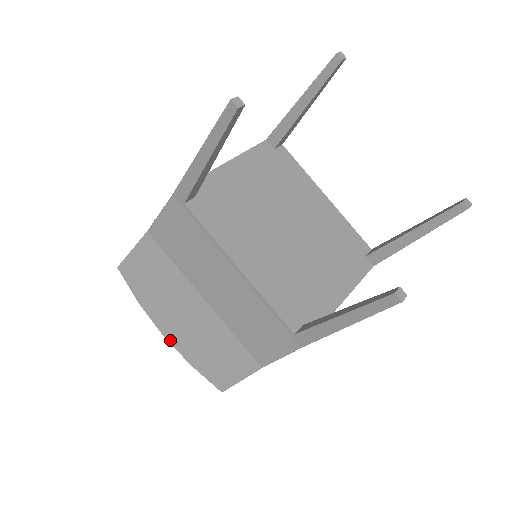
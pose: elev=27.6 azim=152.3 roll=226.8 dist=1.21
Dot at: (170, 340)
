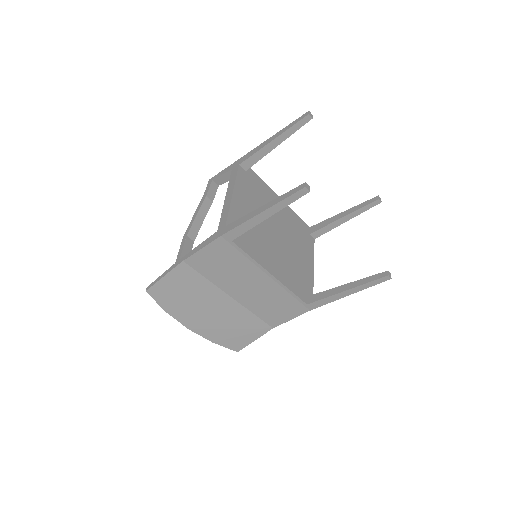
Dot at: (195, 331)
